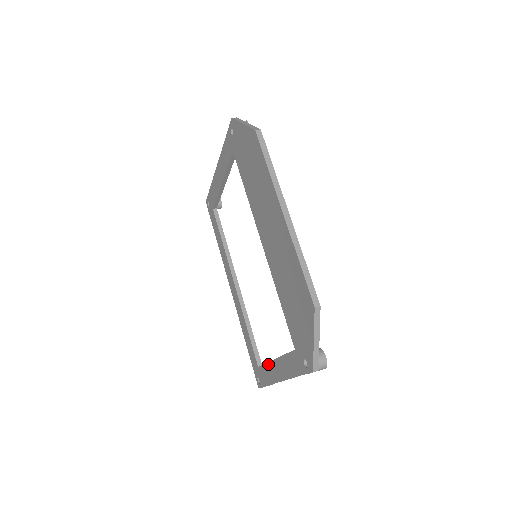
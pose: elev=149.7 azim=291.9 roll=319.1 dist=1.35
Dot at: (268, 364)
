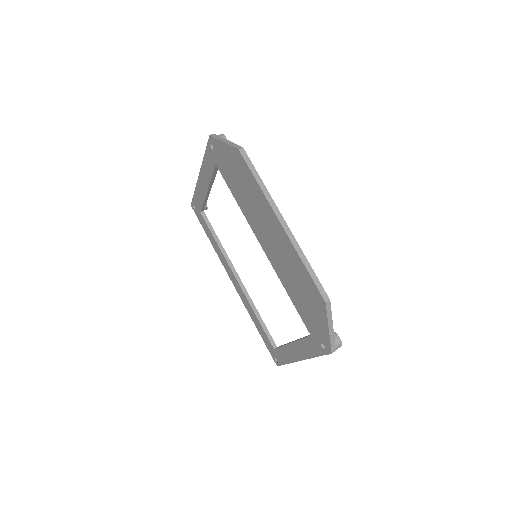
Dot at: (284, 347)
